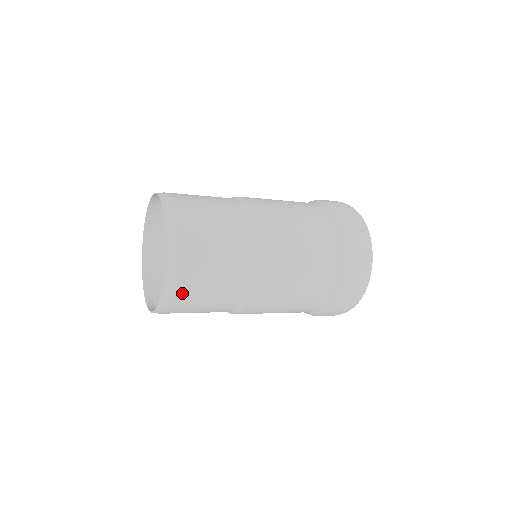
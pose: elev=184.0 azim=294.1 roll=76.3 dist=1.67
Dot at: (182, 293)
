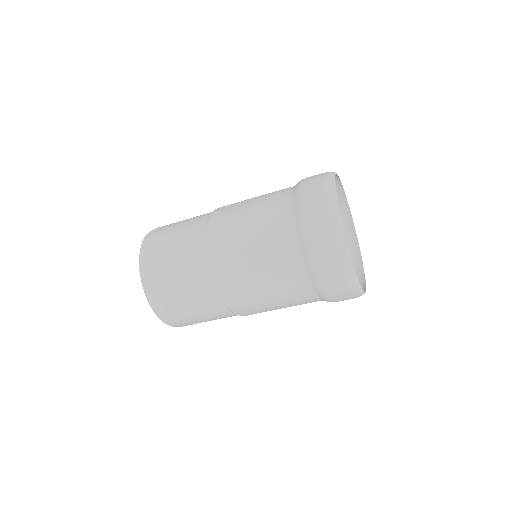
Dot at: (174, 316)
